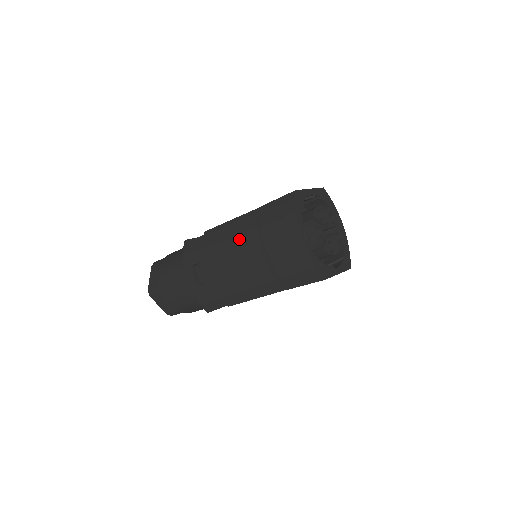
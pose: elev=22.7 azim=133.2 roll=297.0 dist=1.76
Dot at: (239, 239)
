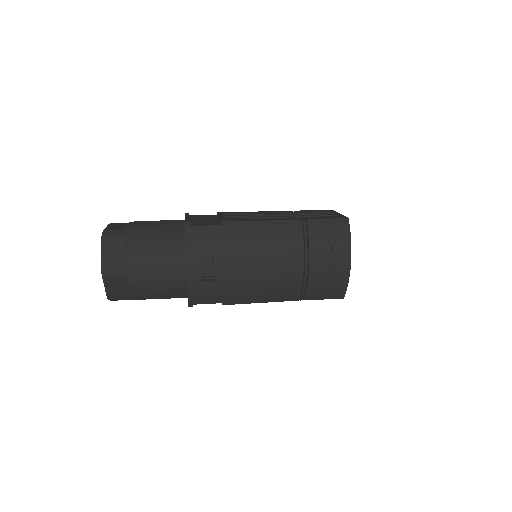
Dot at: (279, 246)
